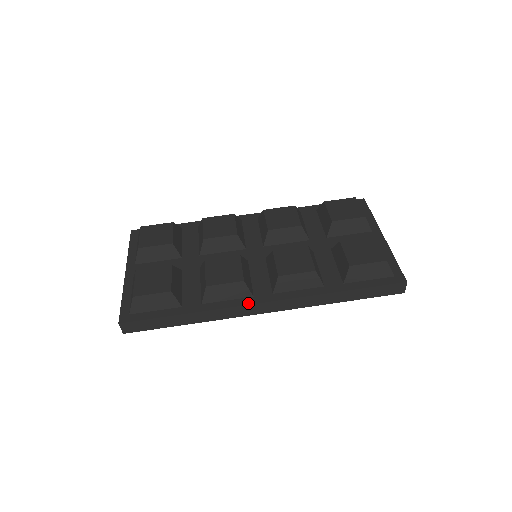
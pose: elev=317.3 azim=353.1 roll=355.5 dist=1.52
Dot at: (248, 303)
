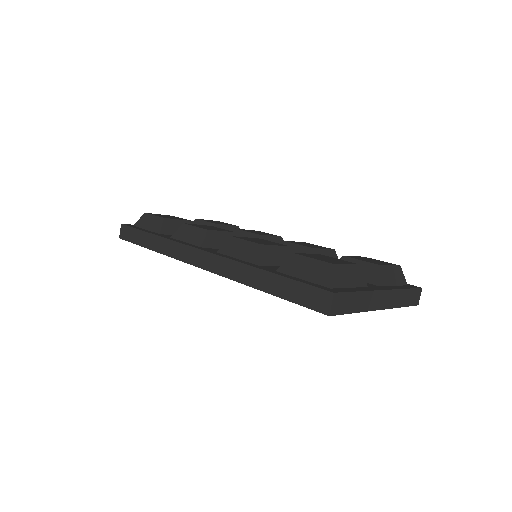
Dot at: (192, 246)
